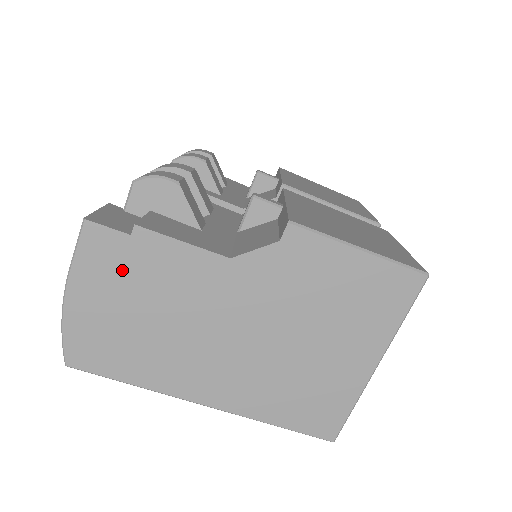
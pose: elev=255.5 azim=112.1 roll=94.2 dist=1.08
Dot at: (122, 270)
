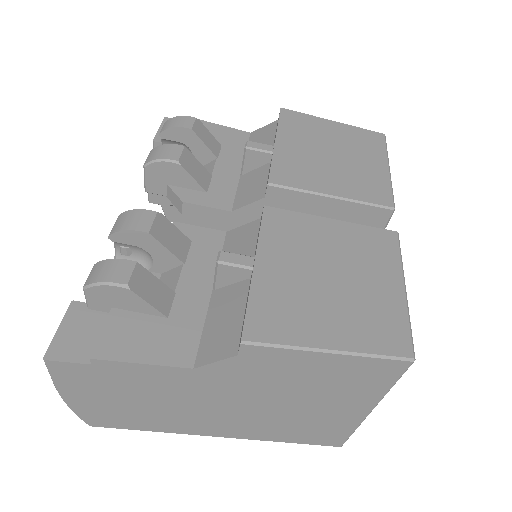
Dot at: (98, 382)
